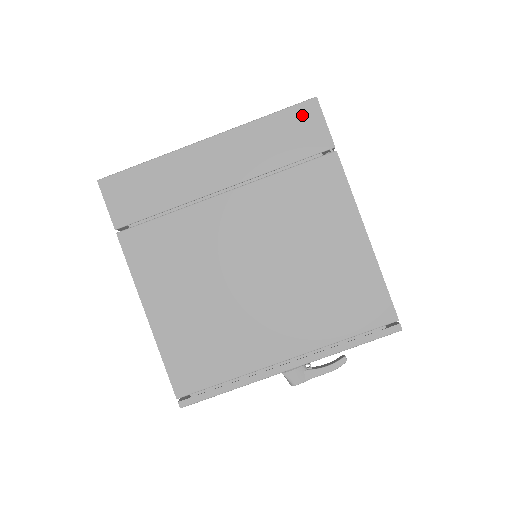
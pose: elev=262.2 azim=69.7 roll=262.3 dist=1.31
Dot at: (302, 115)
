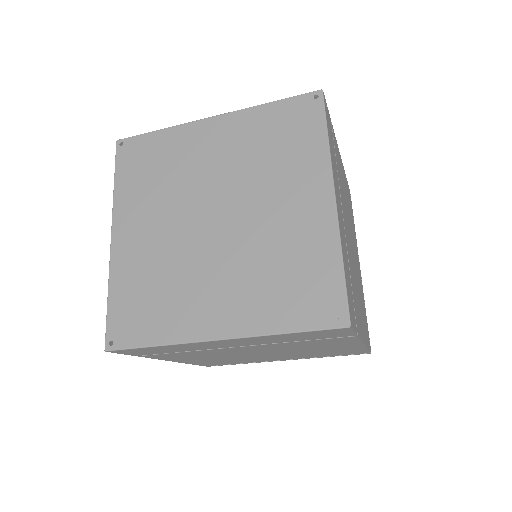
Dot at: (329, 332)
